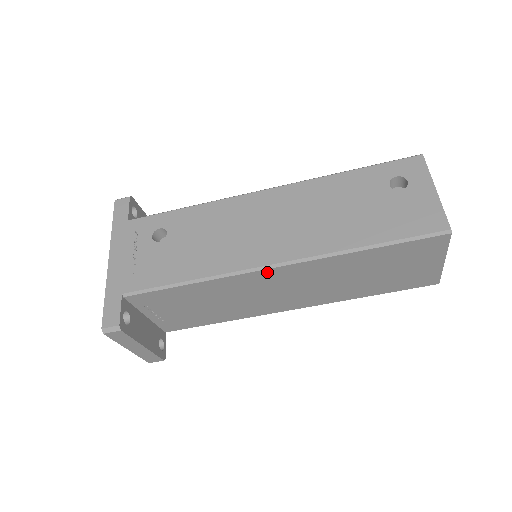
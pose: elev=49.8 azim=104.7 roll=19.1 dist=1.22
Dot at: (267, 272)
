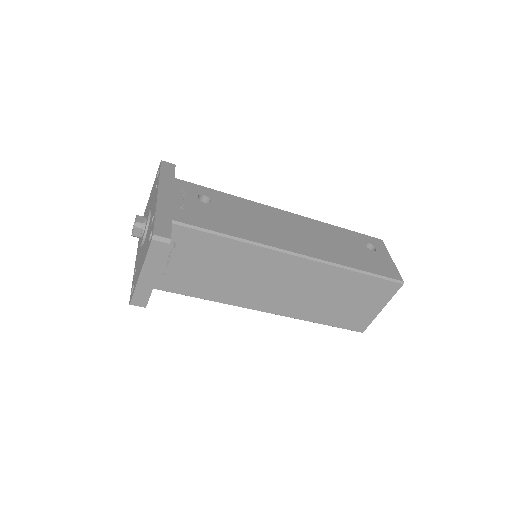
Dot at: (288, 258)
